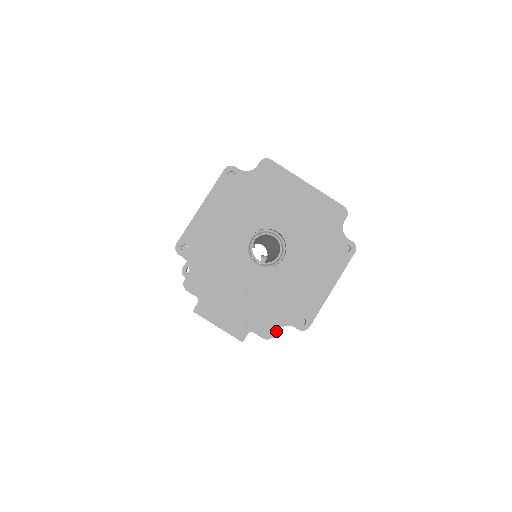
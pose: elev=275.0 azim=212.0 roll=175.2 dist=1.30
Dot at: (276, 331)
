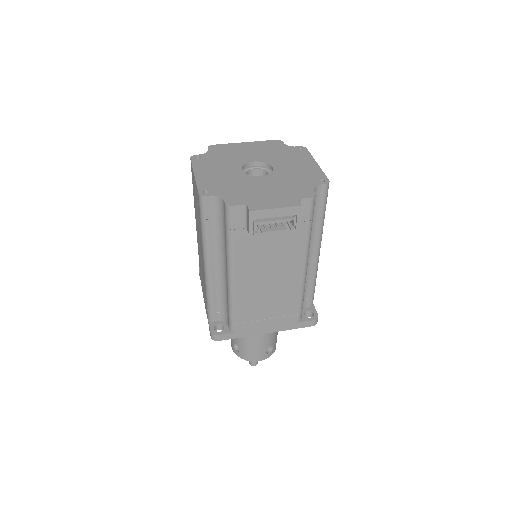
Dot at: (313, 191)
